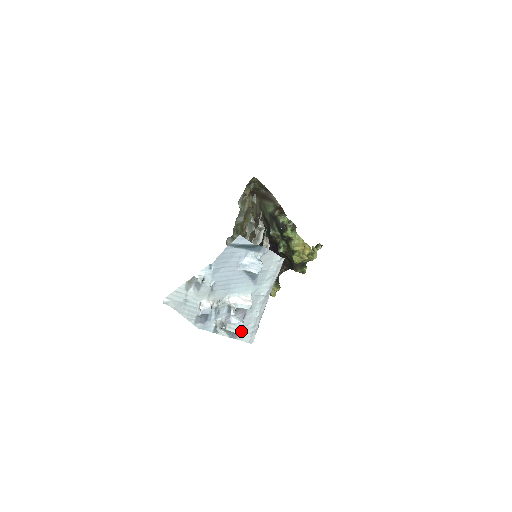
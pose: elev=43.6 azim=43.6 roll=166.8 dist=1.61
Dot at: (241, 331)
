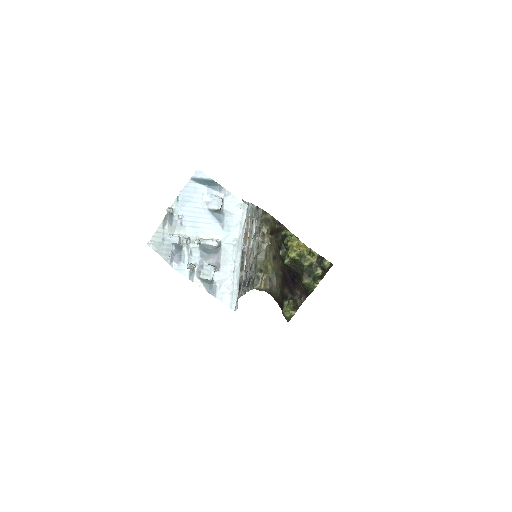
Dot at: (219, 287)
